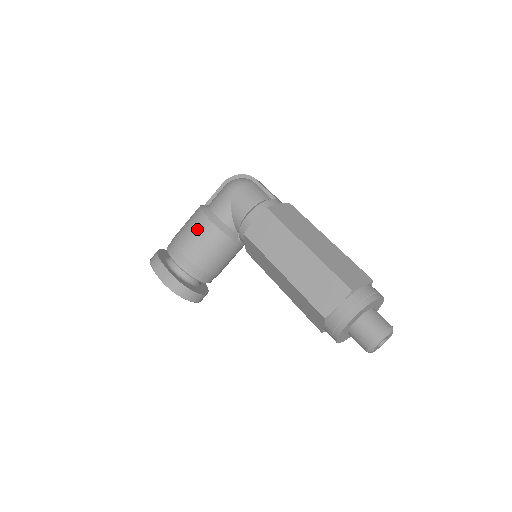
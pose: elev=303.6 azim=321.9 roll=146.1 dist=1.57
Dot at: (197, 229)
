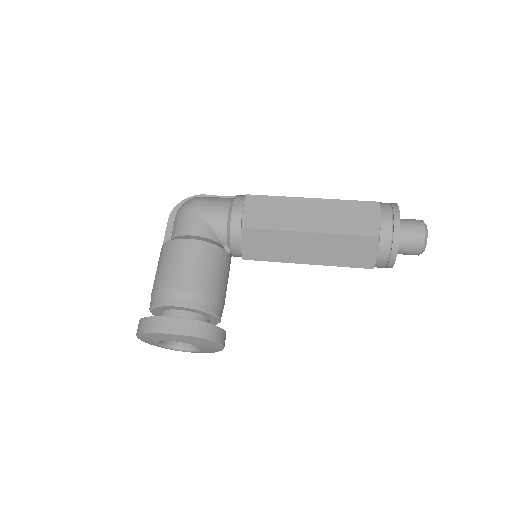
Dot at: (185, 256)
